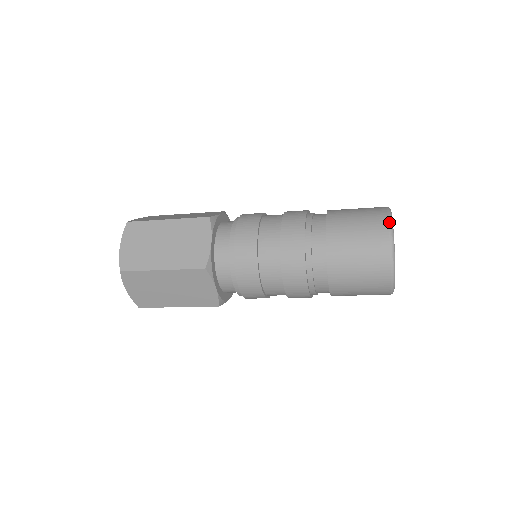
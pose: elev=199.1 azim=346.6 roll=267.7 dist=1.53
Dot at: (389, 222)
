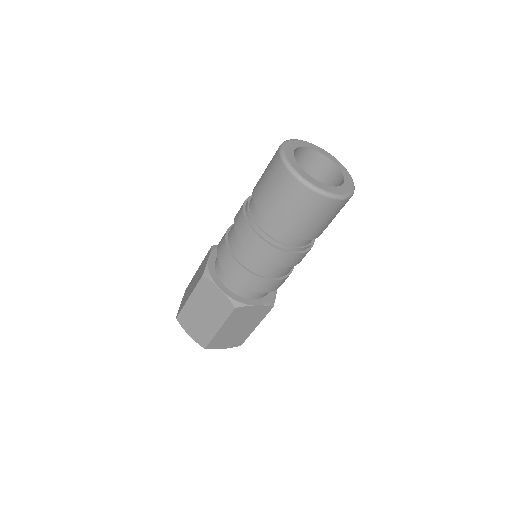
Dot at: (282, 143)
